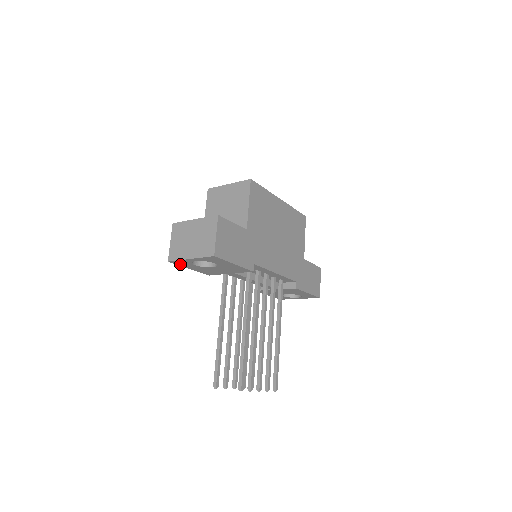
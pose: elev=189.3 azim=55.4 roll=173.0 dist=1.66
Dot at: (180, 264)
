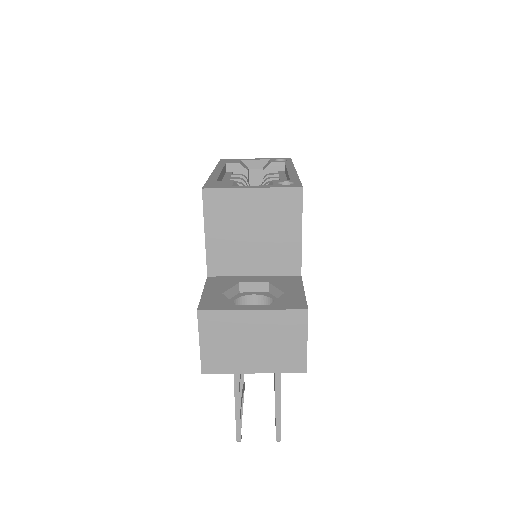
Dot at: occluded
